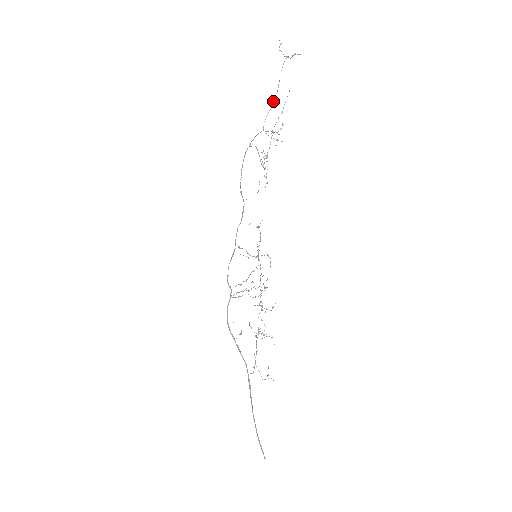
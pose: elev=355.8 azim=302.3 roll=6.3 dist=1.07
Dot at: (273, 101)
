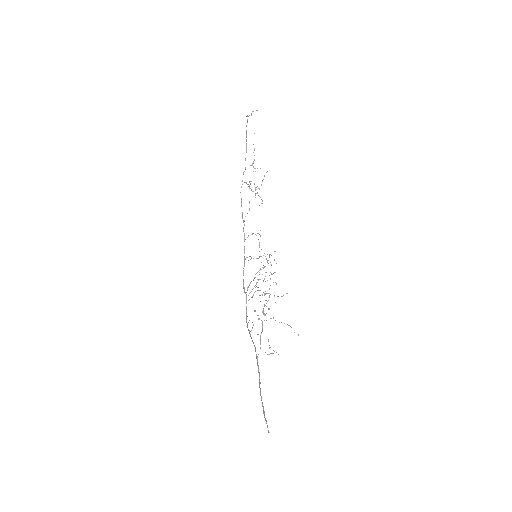
Dot at: (246, 146)
